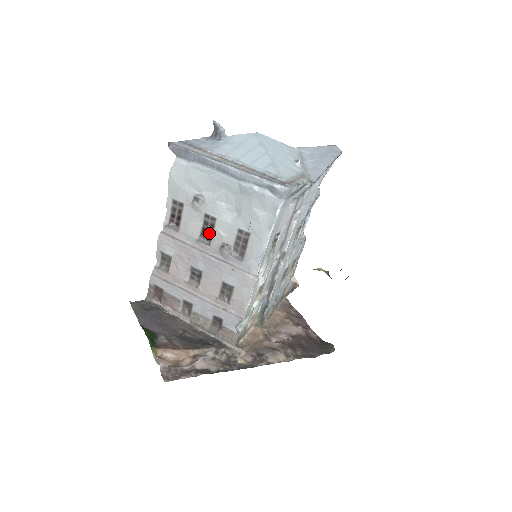
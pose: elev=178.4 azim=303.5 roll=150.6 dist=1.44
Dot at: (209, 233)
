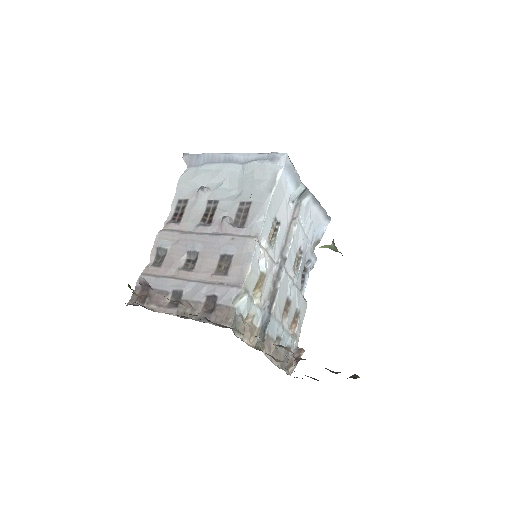
Dot at: (210, 216)
